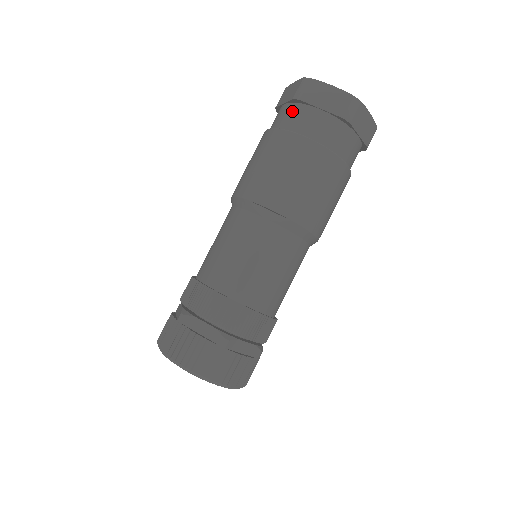
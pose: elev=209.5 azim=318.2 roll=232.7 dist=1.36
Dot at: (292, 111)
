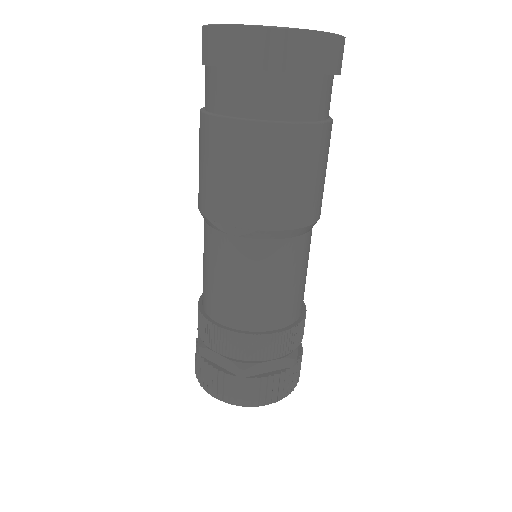
Dot at: (209, 80)
